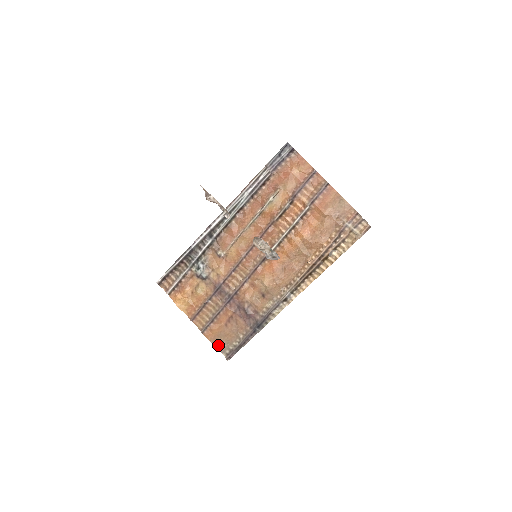
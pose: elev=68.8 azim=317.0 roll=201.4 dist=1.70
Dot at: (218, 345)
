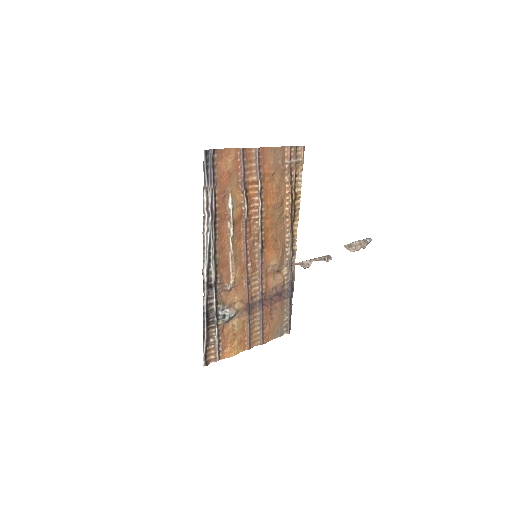
Dot at: (277, 335)
